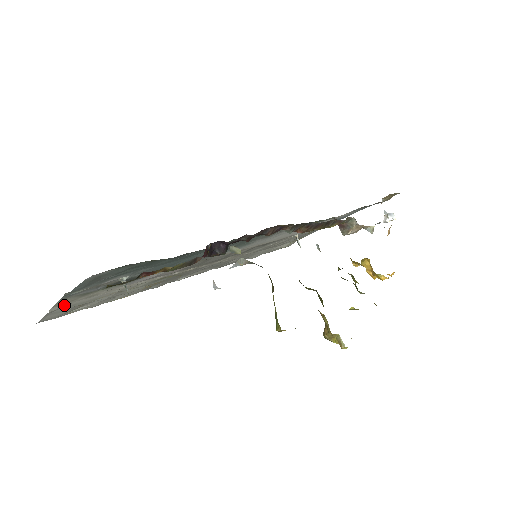
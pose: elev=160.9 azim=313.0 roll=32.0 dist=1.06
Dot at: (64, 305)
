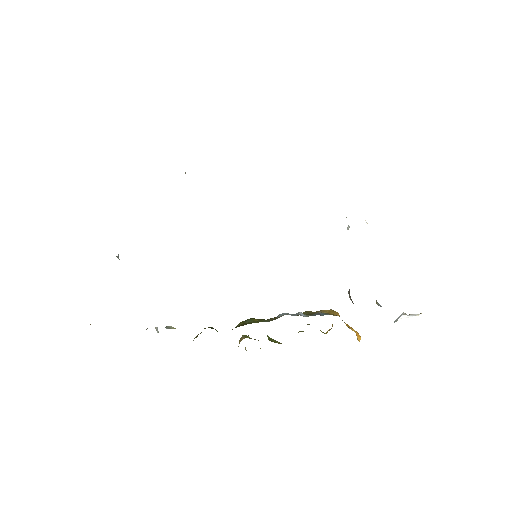
Dot at: occluded
